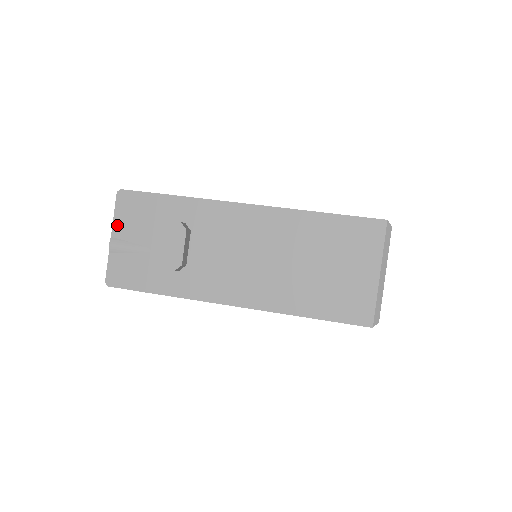
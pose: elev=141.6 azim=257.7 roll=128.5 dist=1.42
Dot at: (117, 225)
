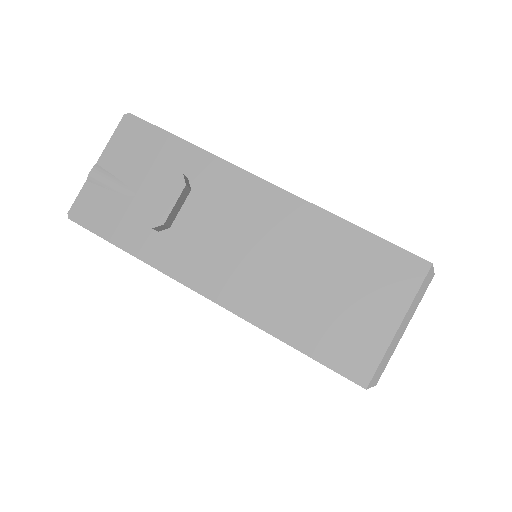
Dot at: (109, 152)
